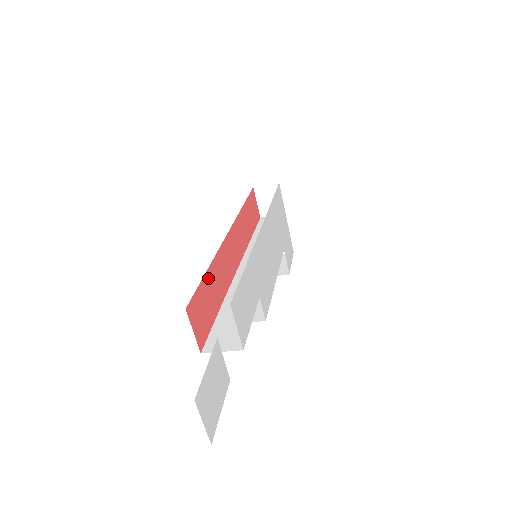
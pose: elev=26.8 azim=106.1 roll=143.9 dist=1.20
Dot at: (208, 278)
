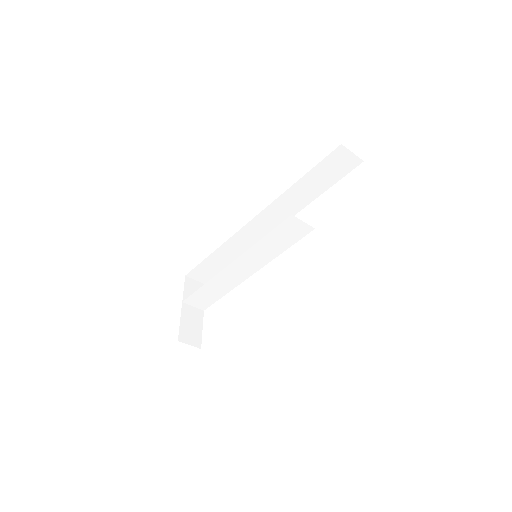
Dot at: occluded
